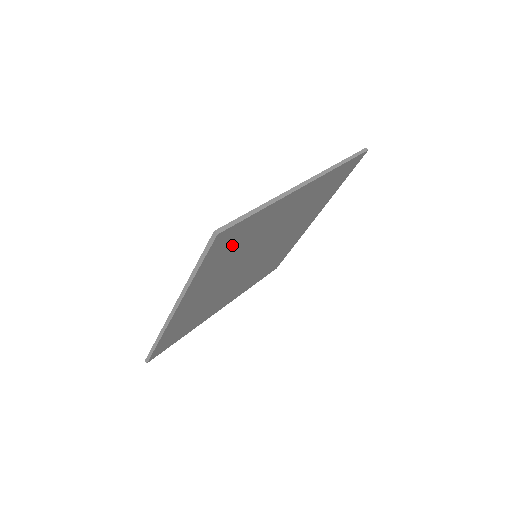
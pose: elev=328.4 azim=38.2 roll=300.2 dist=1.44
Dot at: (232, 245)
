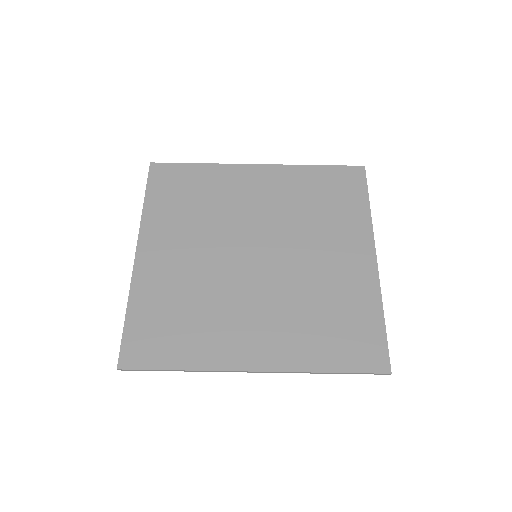
Dot at: (165, 329)
